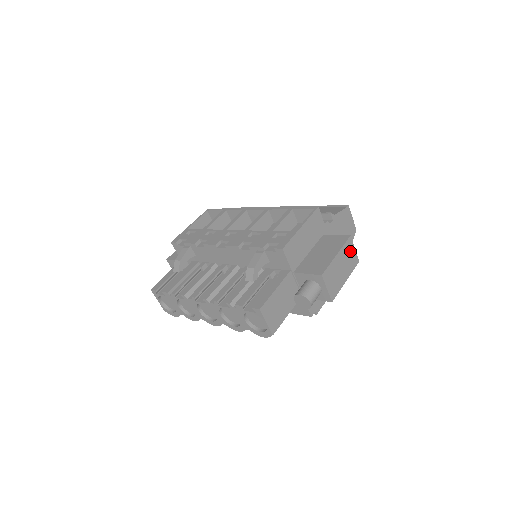
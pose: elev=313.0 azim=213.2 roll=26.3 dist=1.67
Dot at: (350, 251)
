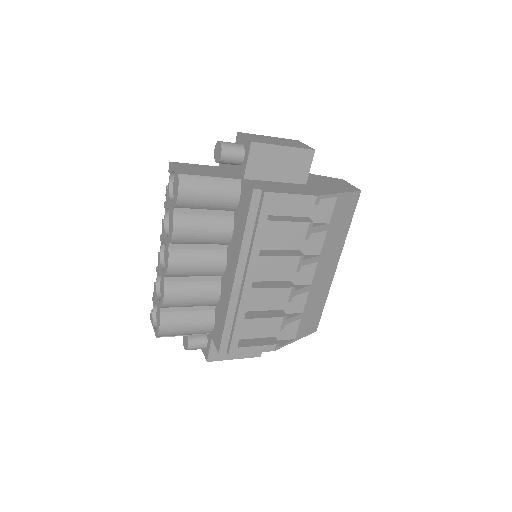
Dot at: (296, 143)
